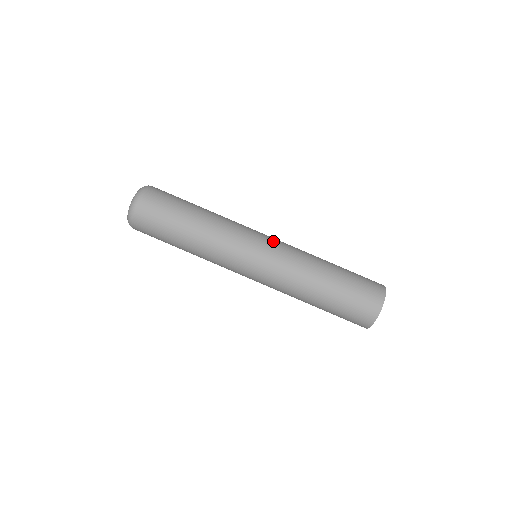
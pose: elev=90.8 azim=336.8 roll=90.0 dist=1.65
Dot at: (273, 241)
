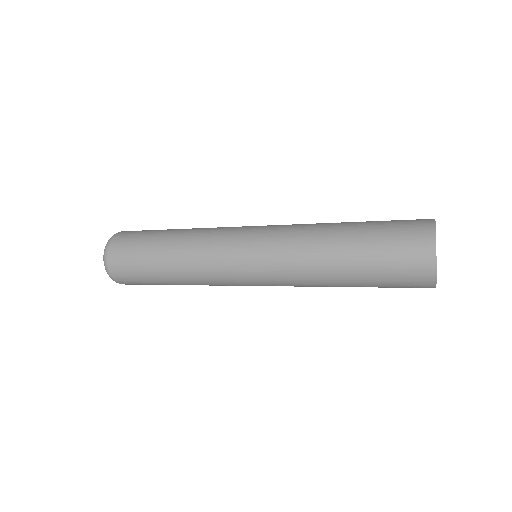
Dot at: (260, 232)
